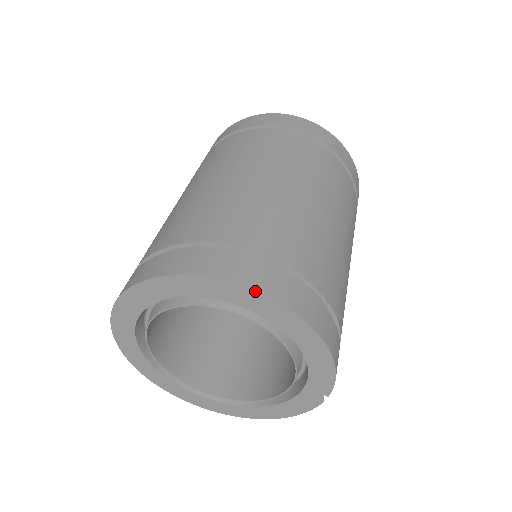
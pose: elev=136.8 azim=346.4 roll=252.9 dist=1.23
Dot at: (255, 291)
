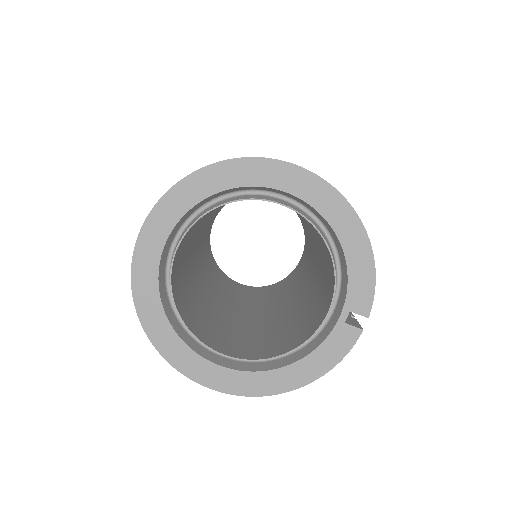
Dot at: (300, 167)
